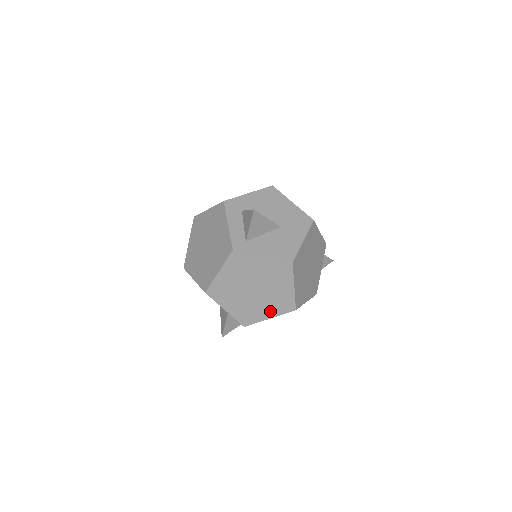
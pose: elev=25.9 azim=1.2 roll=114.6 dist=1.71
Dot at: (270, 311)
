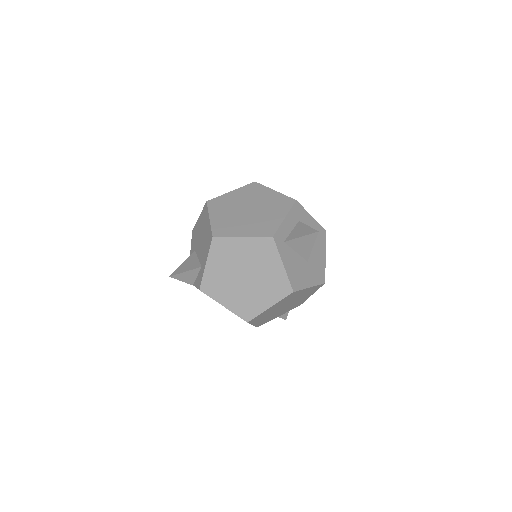
Dot at: (232, 302)
